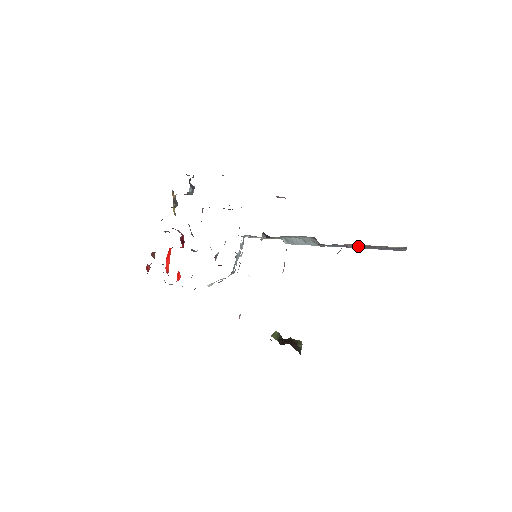
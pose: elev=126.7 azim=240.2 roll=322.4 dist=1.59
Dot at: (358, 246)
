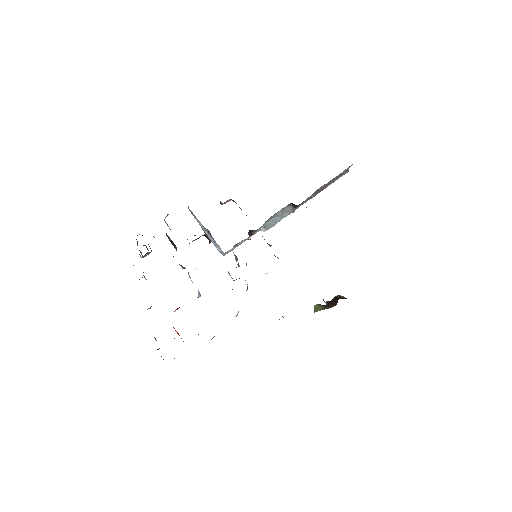
Dot at: (318, 191)
